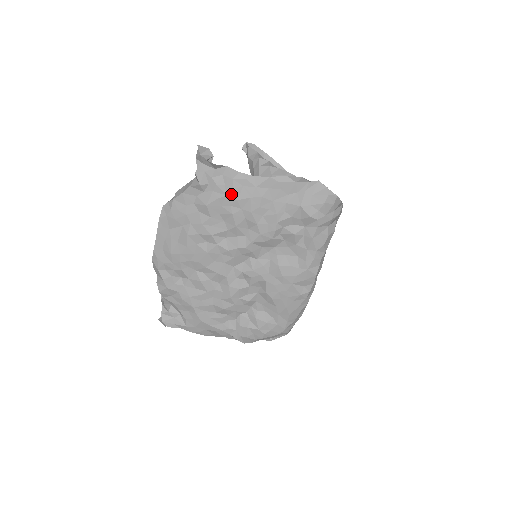
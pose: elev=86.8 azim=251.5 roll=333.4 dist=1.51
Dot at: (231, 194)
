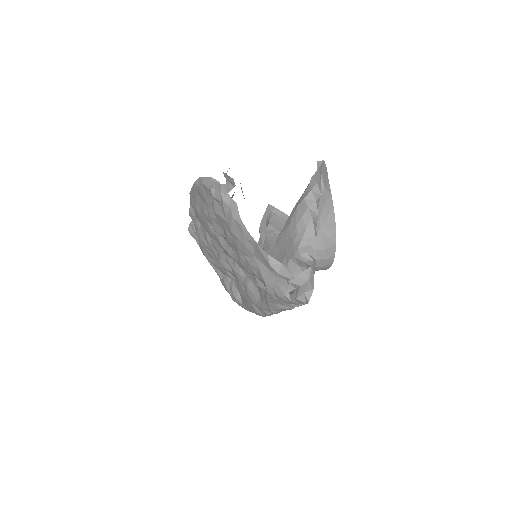
Dot at: (229, 224)
